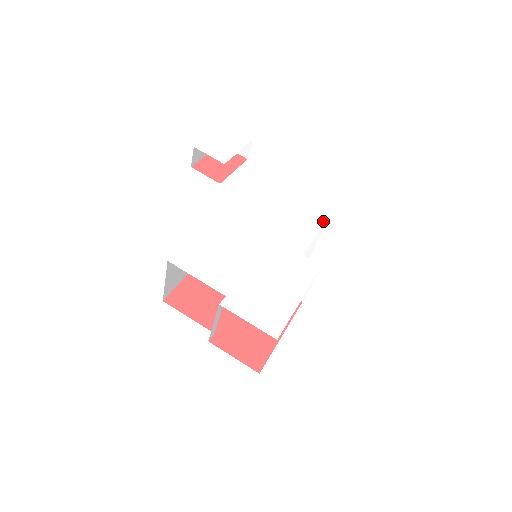
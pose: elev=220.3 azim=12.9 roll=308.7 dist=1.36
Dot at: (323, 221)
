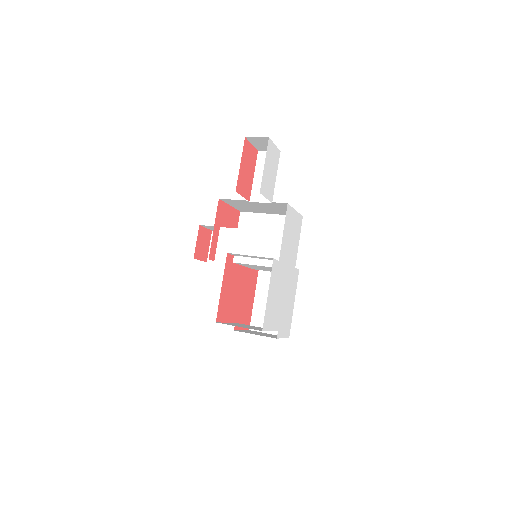
Dot at: occluded
